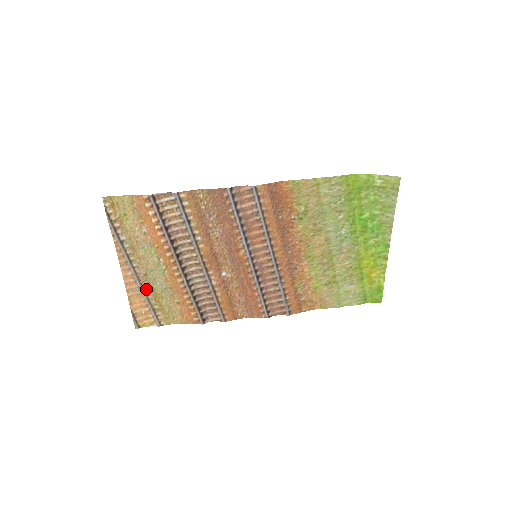
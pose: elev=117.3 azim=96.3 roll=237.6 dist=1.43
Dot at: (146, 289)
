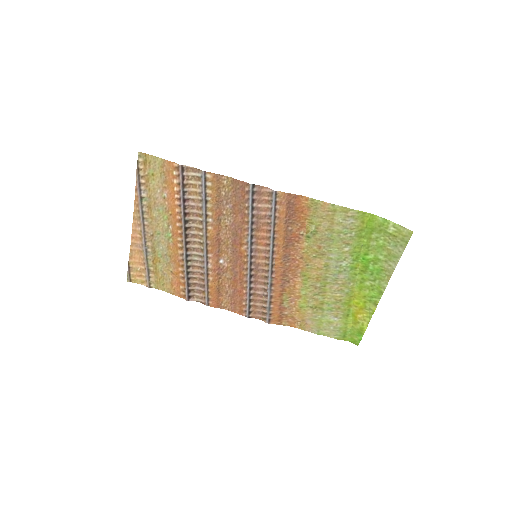
Dot at: (148, 249)
